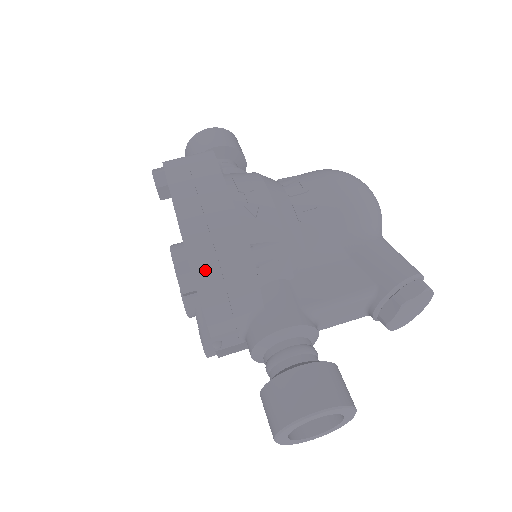
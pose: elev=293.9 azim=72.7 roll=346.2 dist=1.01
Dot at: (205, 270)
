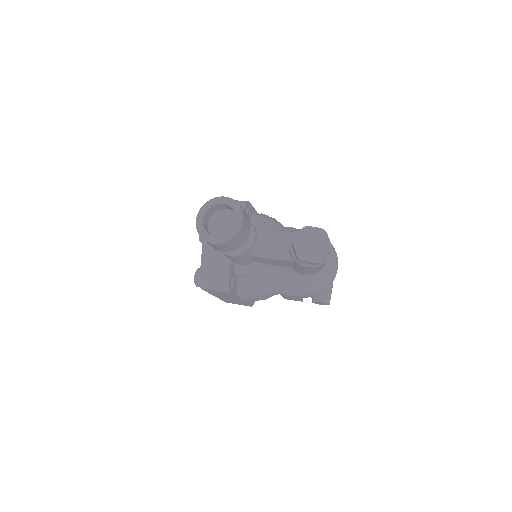
Dot at: occluded
